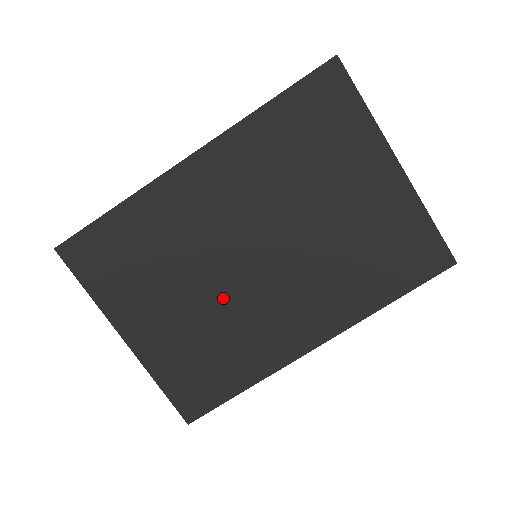
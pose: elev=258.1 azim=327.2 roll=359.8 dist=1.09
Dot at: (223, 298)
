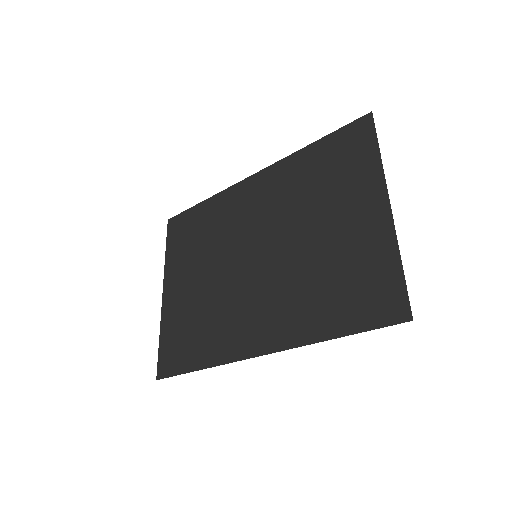
Dot at: (223, 283)
